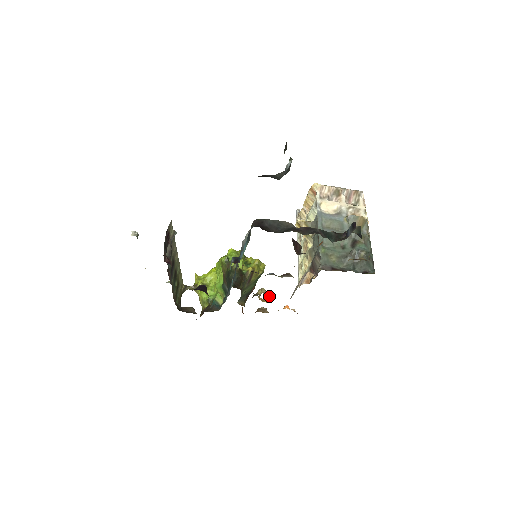
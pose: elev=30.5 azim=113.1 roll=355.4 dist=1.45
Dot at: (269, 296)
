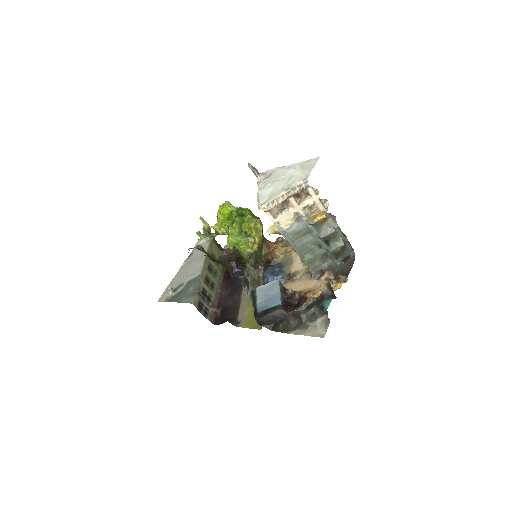
Dot at: (283, 257)
